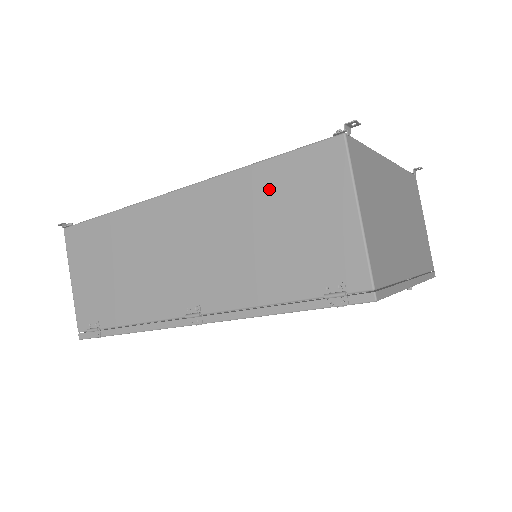
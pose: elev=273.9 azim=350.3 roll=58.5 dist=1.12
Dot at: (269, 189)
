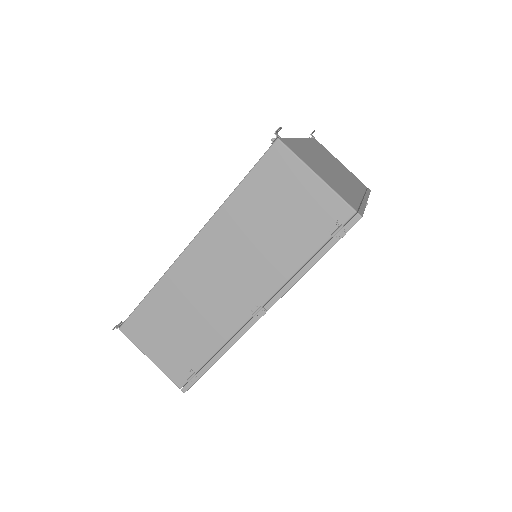
Dot at: (253, 200)
